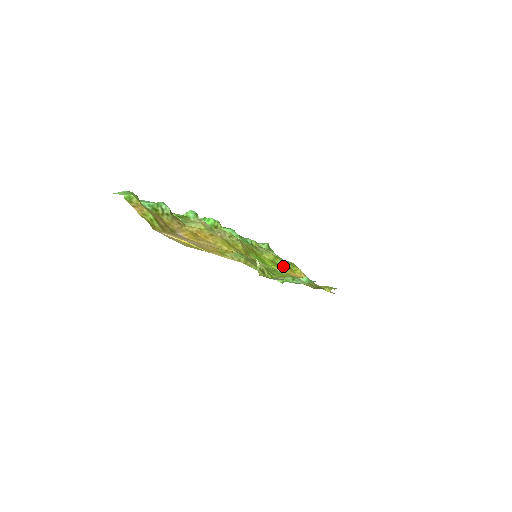
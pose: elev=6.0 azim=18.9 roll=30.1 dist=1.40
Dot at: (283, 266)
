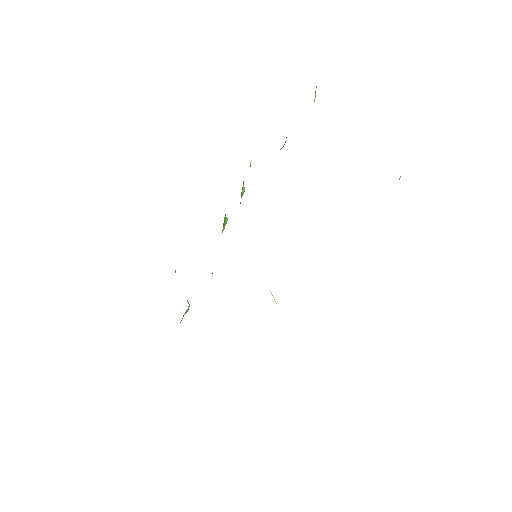
Dot at: occluded
